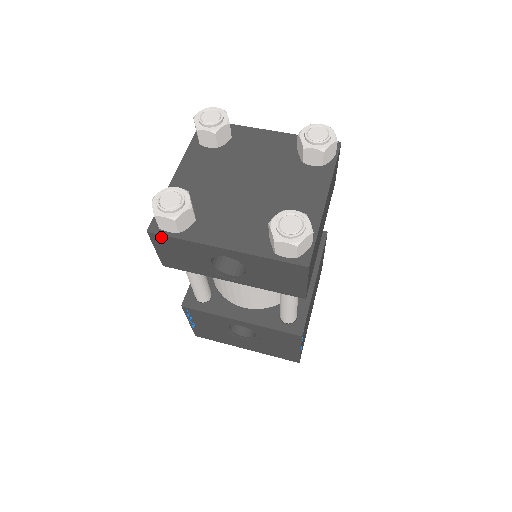
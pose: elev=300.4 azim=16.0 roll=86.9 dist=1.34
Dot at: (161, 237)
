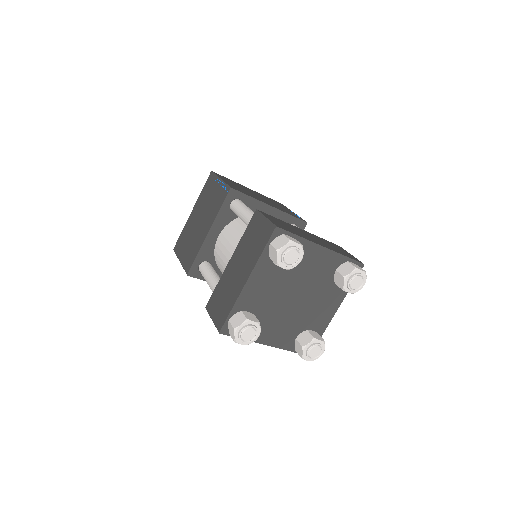
Dot at: (227, 334)
